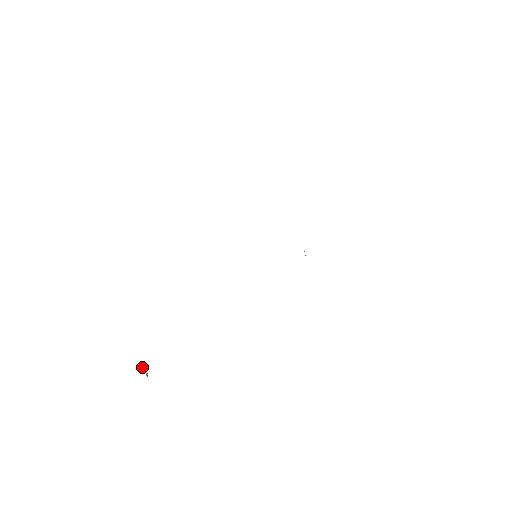
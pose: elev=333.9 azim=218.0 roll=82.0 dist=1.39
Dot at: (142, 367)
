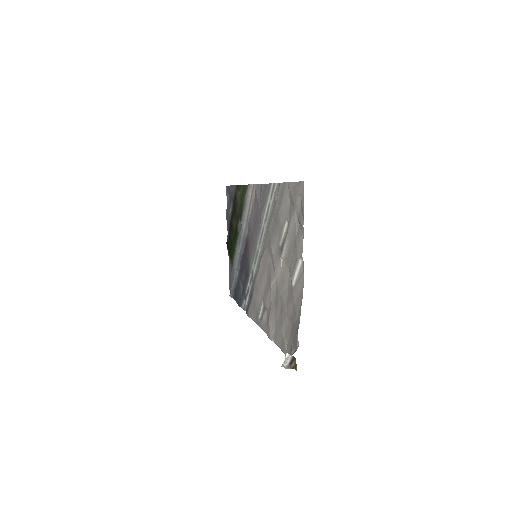
Dot at: (285, 358)
